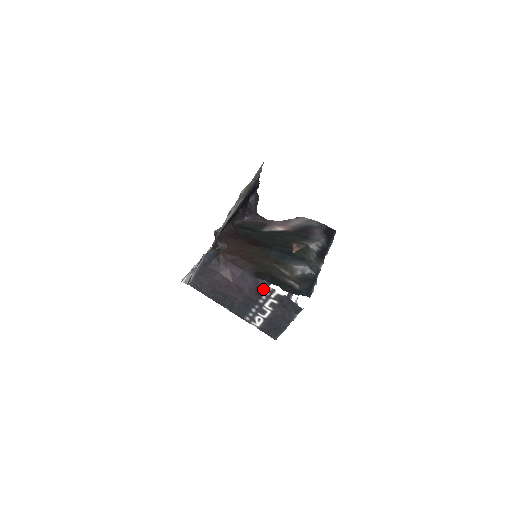
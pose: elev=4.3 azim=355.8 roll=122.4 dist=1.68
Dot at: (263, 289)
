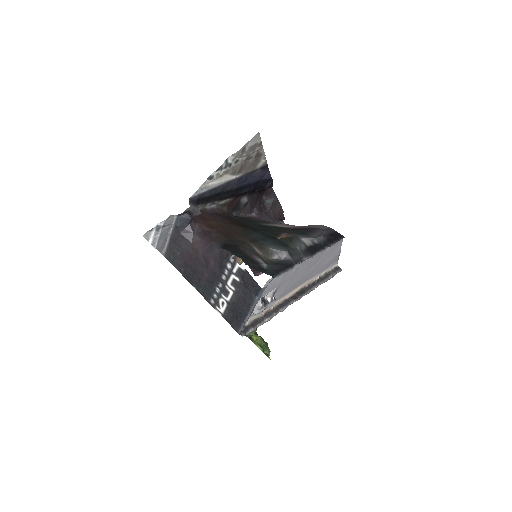
Dot at: (225, 261)
